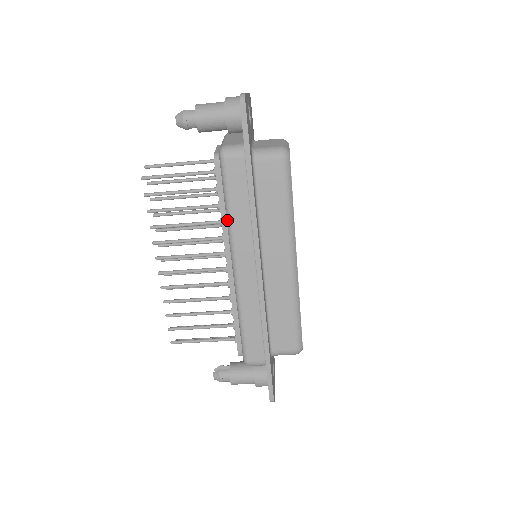
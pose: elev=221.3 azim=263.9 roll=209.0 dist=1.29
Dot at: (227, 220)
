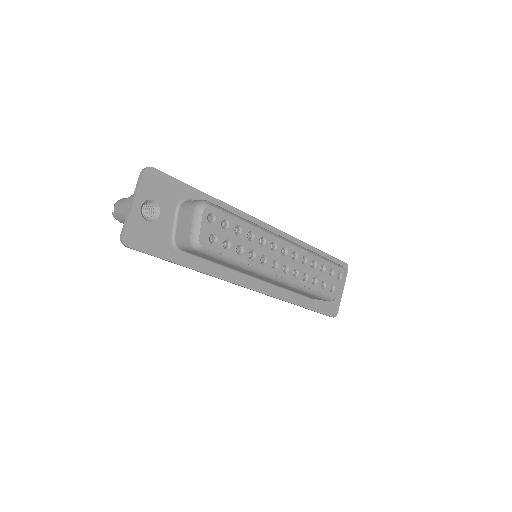
Dot at: occluded
